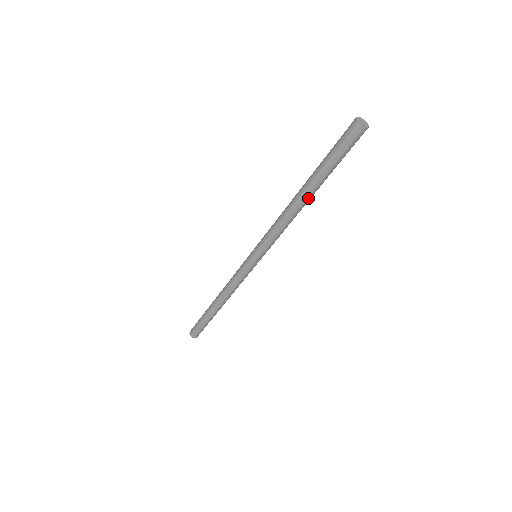
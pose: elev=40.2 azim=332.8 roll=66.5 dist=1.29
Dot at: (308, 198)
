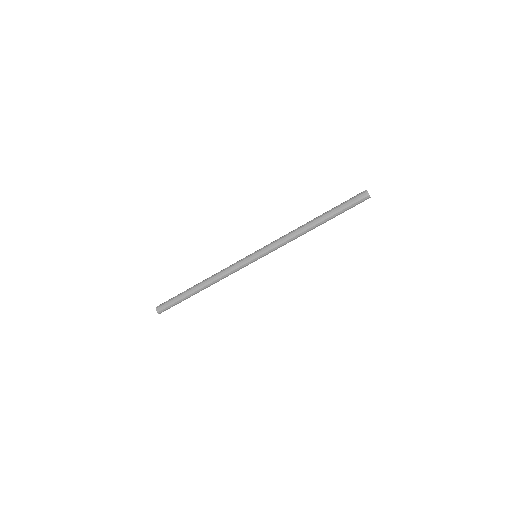
Dot at: (317, 226)
